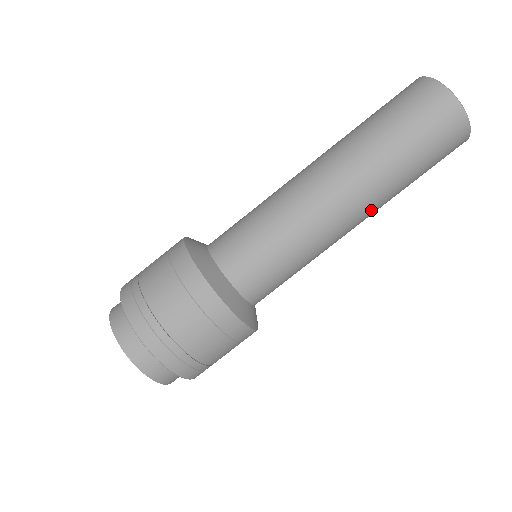
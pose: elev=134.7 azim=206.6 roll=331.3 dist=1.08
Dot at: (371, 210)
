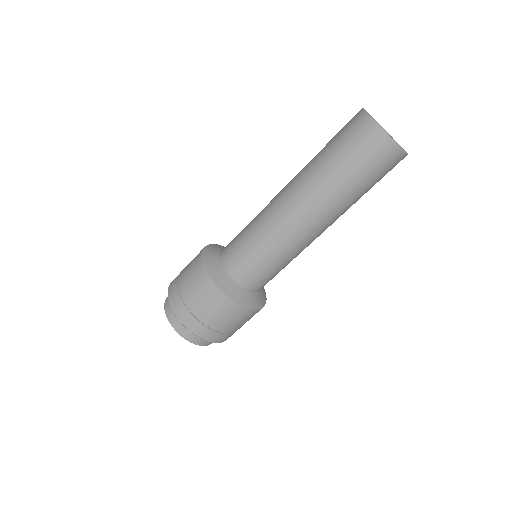
Dot at: (327, 218)
